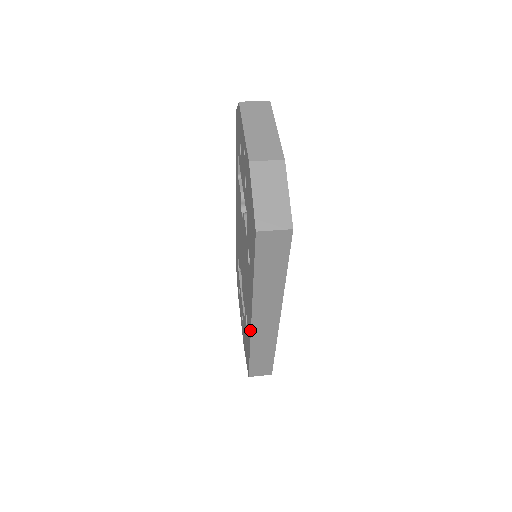
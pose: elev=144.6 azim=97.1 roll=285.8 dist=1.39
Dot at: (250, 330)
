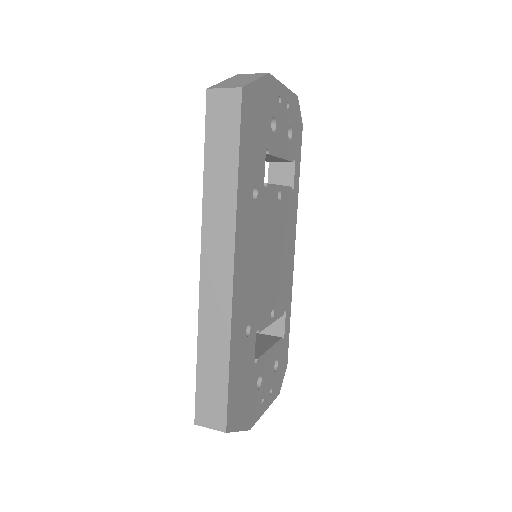
Dot at: (200, 292)
